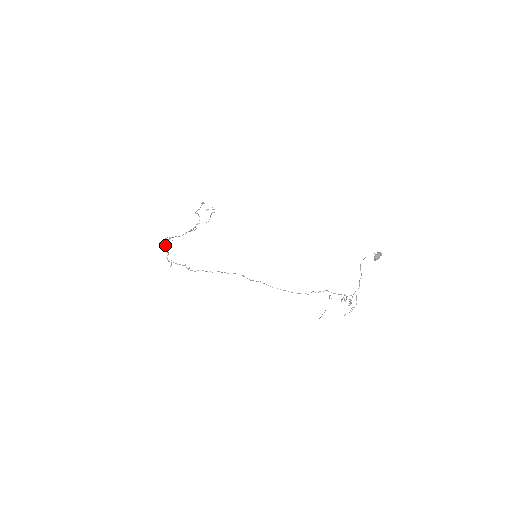
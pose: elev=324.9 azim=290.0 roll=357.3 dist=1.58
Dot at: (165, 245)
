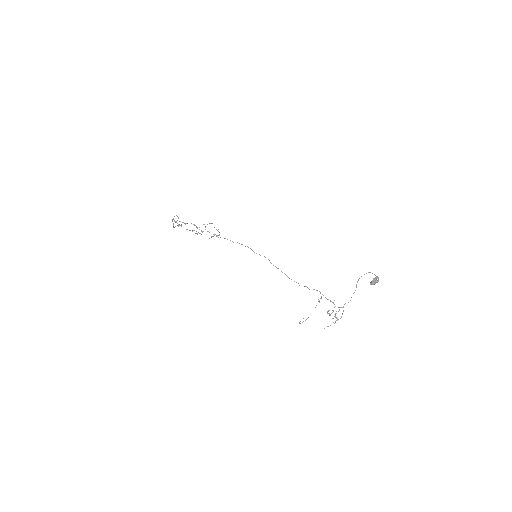
Dot at: occluded
